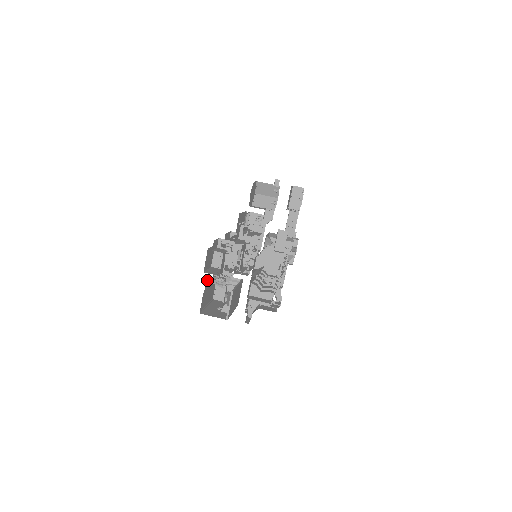
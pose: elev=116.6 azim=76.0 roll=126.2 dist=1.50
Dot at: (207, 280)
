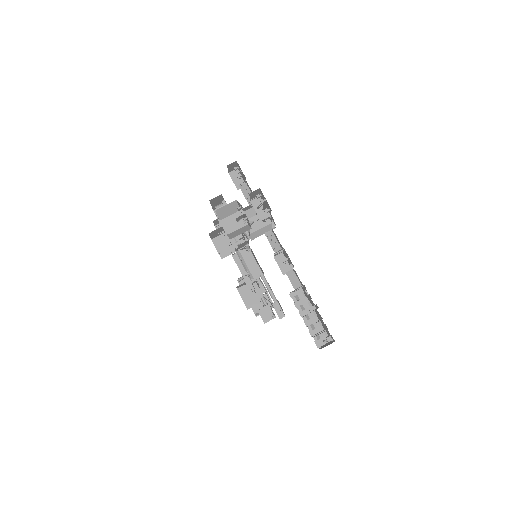
Dot at: occluded
